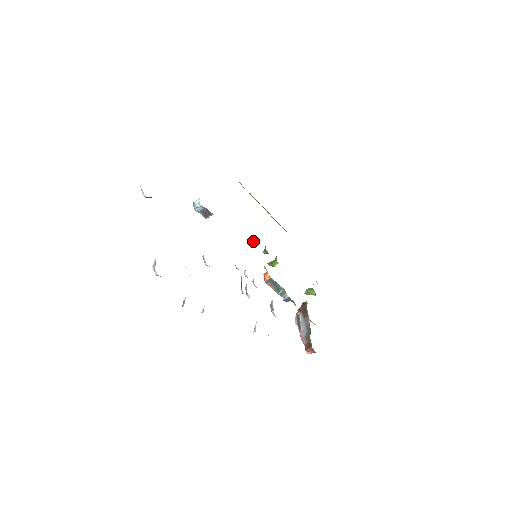
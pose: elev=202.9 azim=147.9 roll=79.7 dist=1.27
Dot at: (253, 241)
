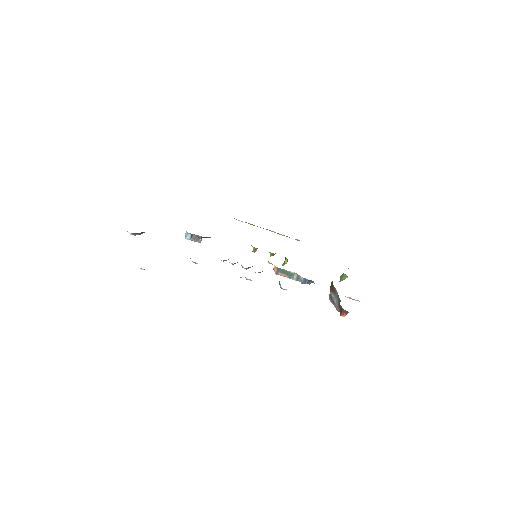
Dot at: (253, 249)
